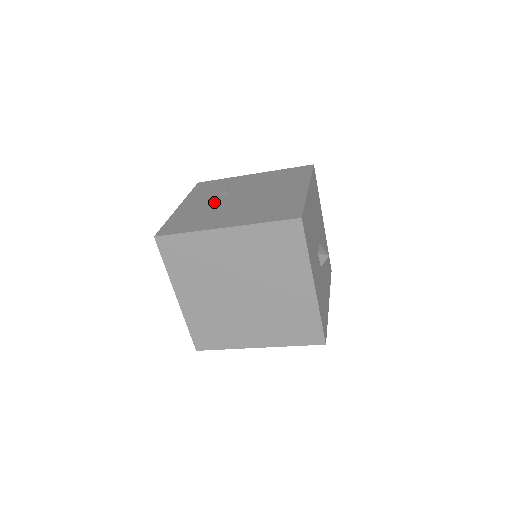
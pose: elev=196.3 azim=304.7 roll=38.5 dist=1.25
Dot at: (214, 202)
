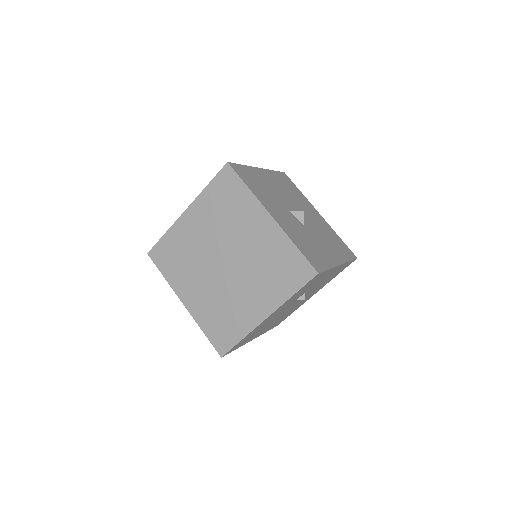
Dot at: occluded
